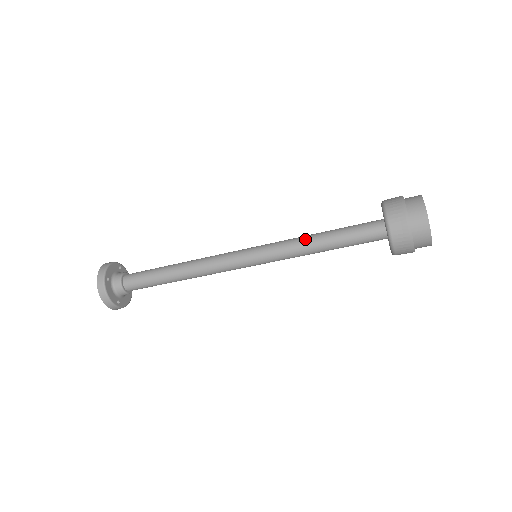
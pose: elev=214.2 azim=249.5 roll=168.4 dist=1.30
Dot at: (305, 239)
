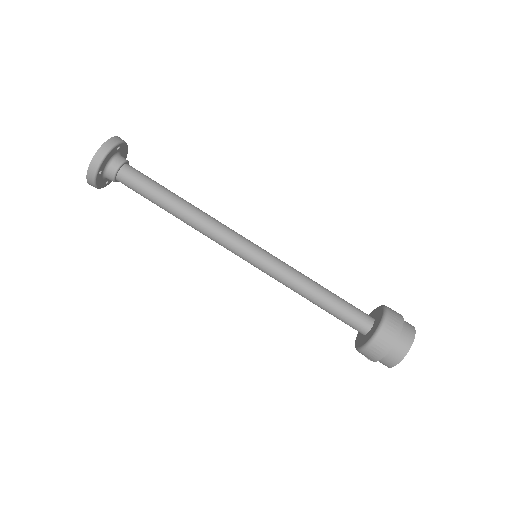
Dot at: (309, 278)
